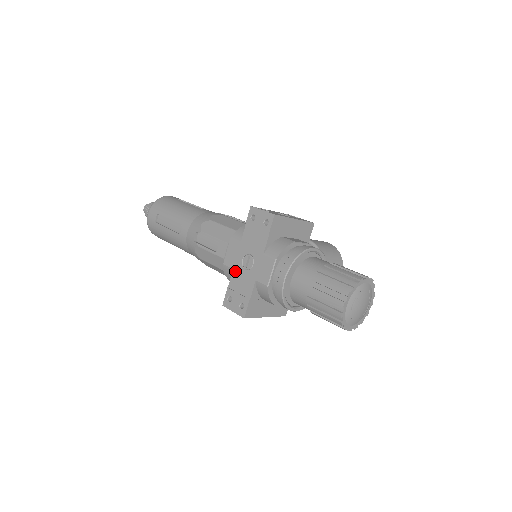
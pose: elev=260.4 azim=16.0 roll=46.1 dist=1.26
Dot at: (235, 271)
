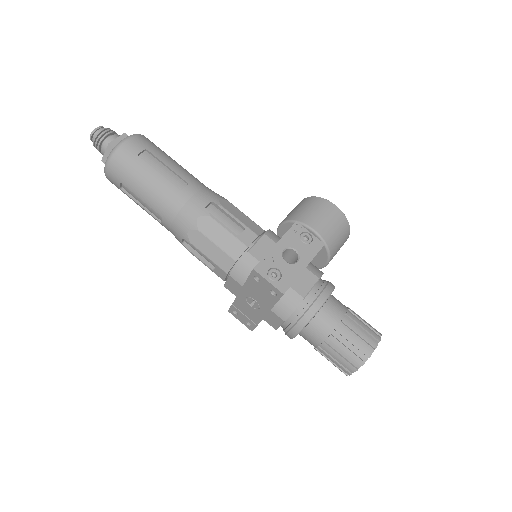
Dot at: (239, 300)
